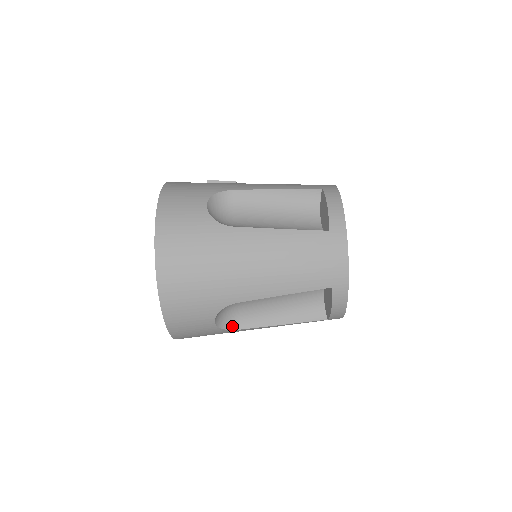
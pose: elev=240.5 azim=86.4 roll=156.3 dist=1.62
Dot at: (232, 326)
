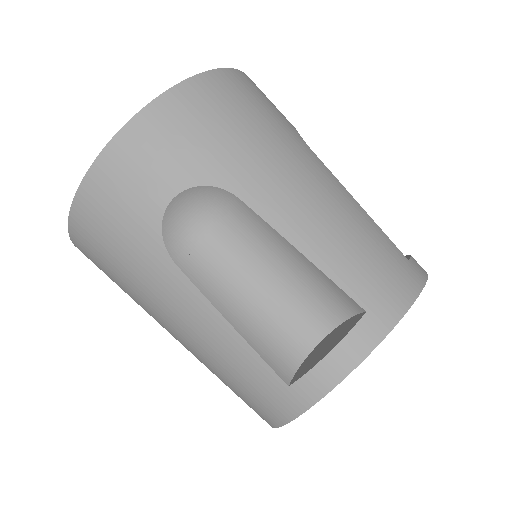
Dot at: (171, 245)
